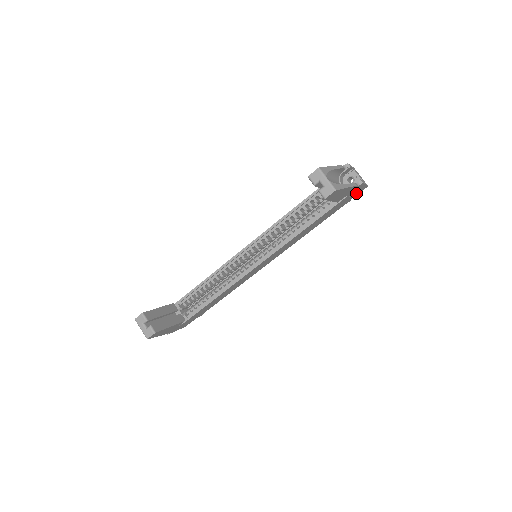
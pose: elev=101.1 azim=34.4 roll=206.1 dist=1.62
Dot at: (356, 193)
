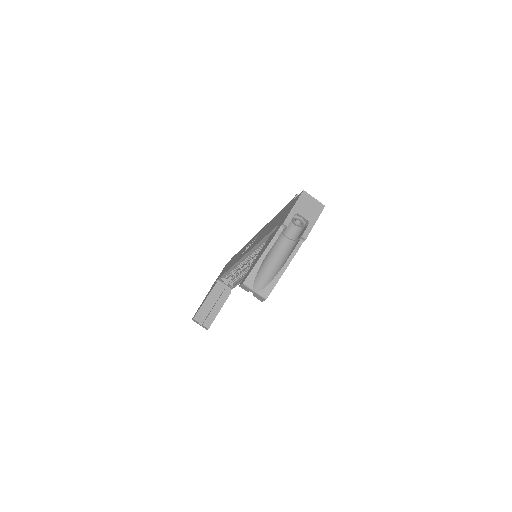
Dot at: occluded
